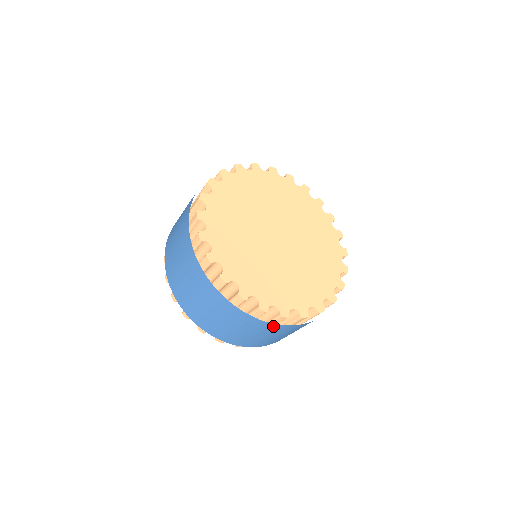
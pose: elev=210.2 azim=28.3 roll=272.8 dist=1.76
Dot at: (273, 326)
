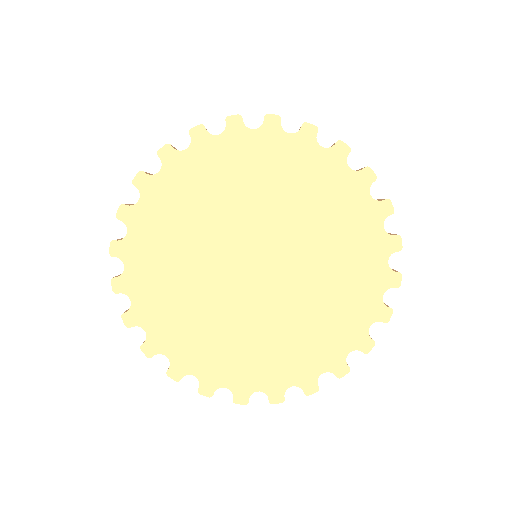
Dot at: occluded
